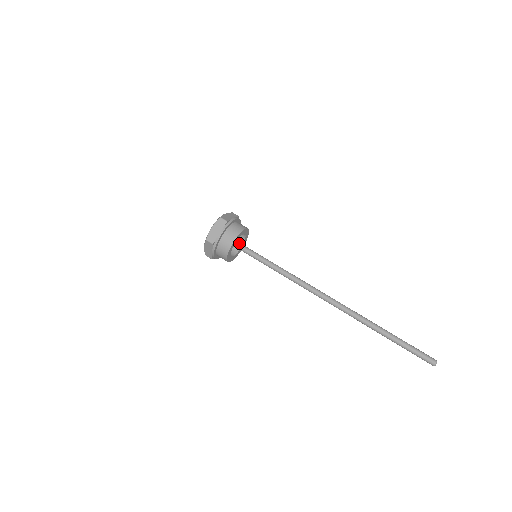
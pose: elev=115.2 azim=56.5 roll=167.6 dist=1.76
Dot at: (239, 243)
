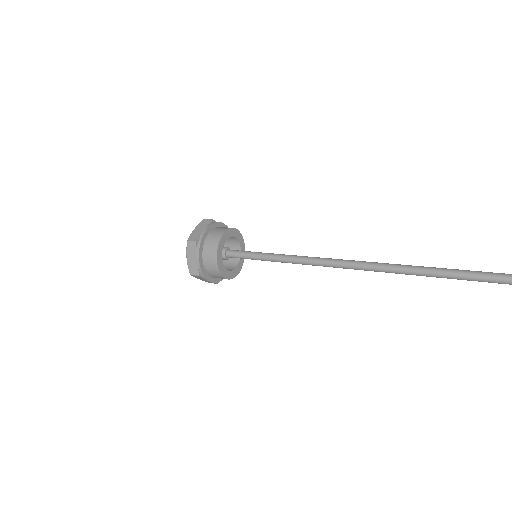
Dot at: occluded
